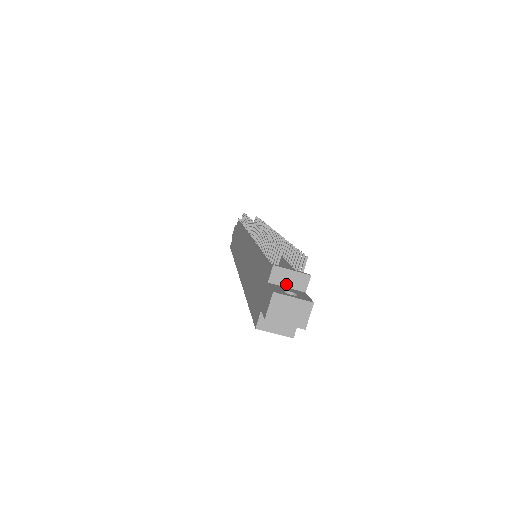
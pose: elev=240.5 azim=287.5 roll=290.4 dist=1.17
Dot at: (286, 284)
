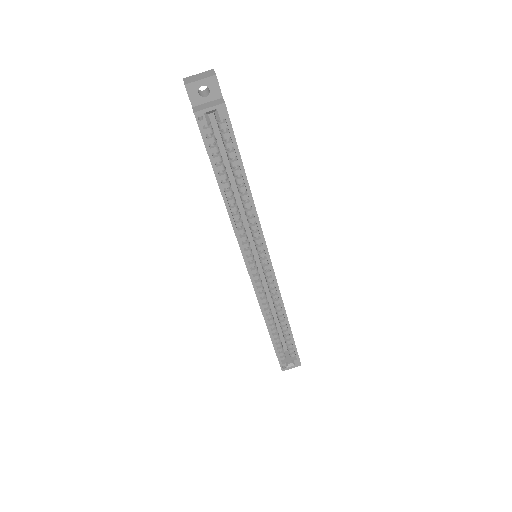
Dot at: occluded
